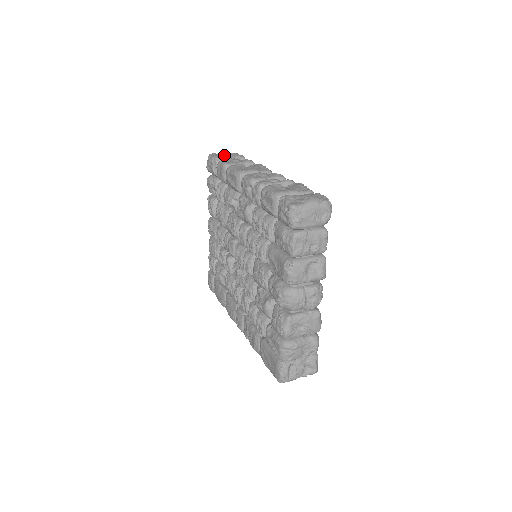
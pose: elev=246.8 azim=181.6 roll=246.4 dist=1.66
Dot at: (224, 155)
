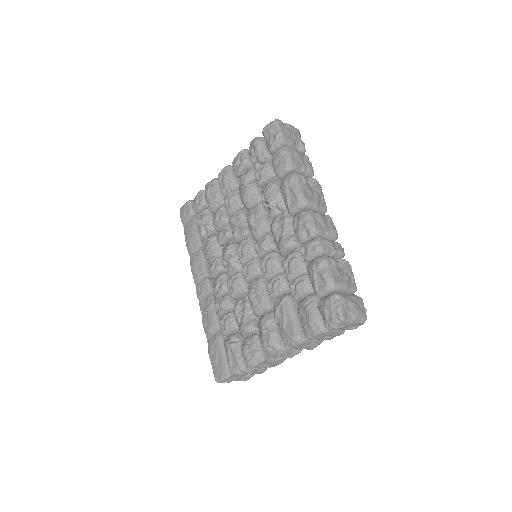
Dot at: (290, 134)
